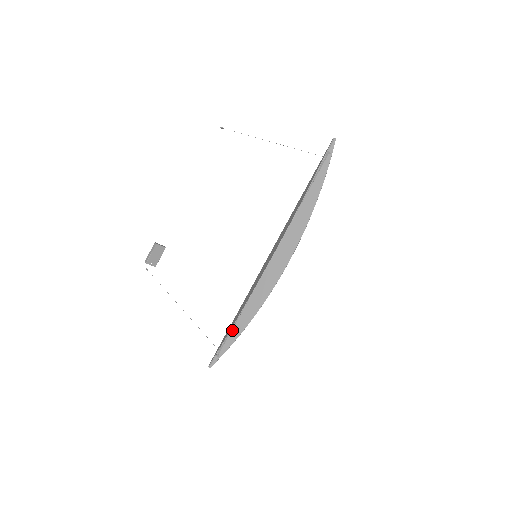
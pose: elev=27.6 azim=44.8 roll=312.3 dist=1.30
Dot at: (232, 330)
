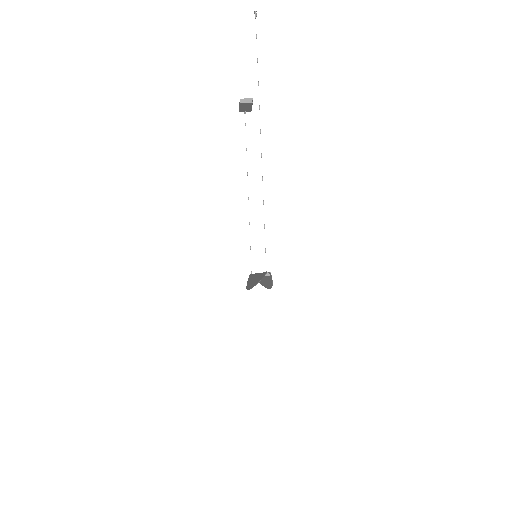
Dot at: occluded
